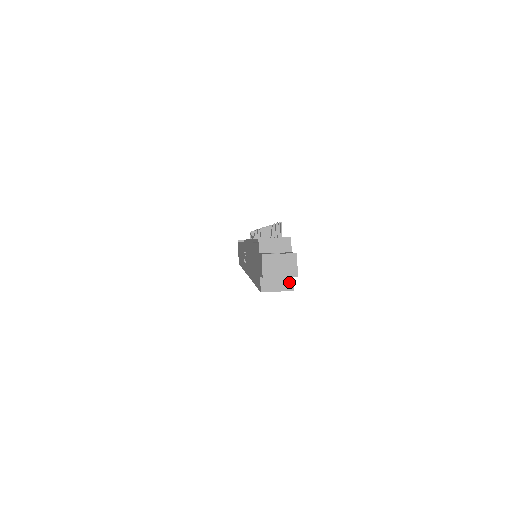
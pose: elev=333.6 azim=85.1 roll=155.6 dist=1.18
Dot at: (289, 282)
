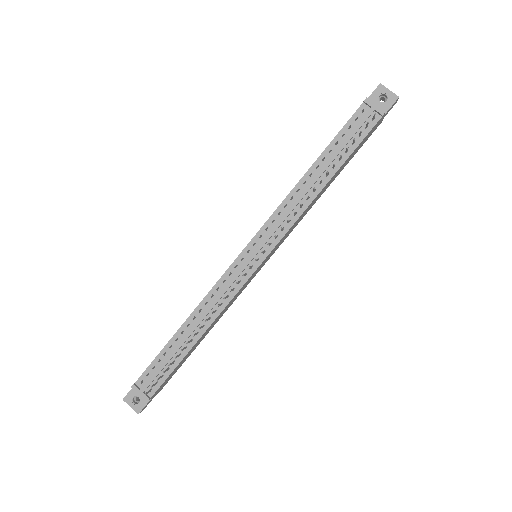
Dot at: occluded
